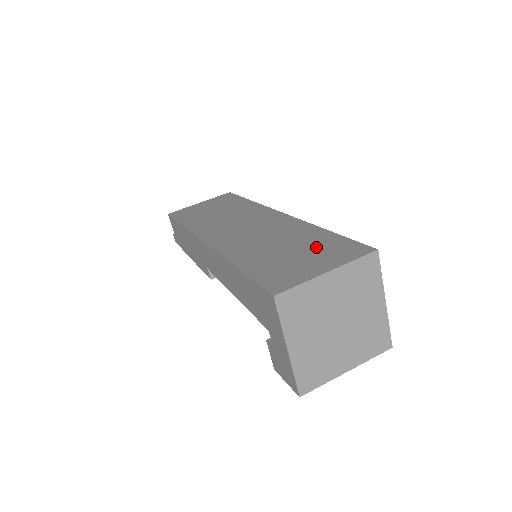
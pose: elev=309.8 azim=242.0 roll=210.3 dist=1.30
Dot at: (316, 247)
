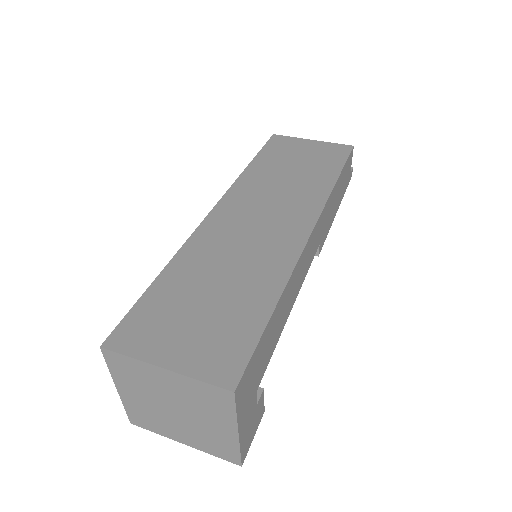
Dot at: (224, 321)
